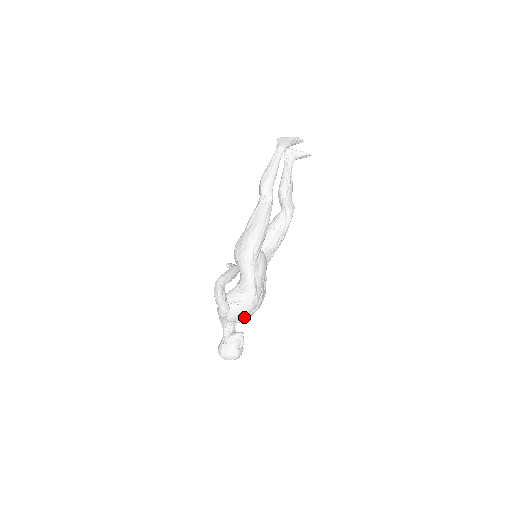
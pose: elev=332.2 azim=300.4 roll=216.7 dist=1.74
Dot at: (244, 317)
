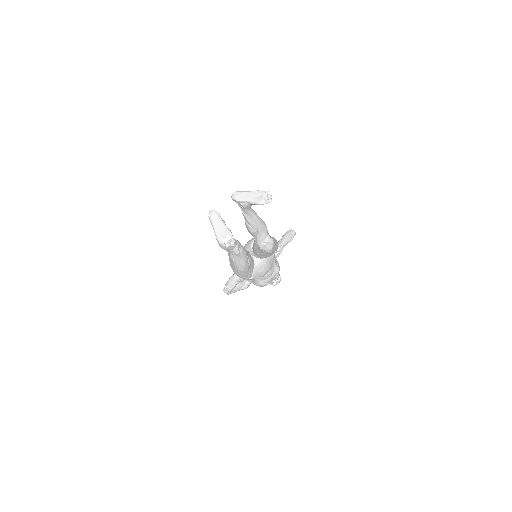
Dot at: occluded
